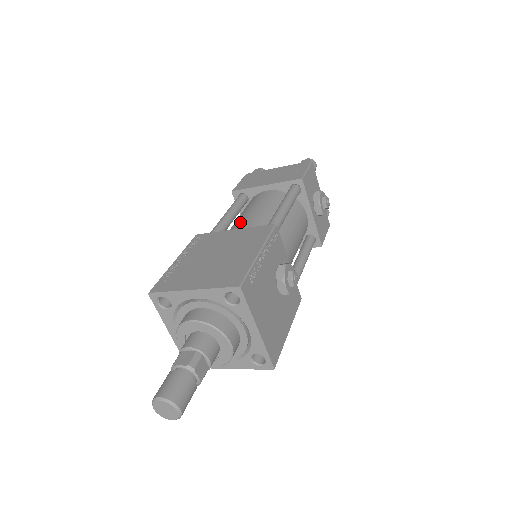
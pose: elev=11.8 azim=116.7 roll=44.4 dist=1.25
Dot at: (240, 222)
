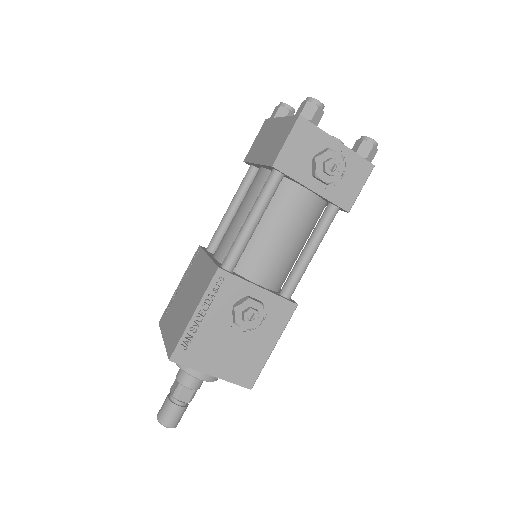
Dot at: (226, 231)
